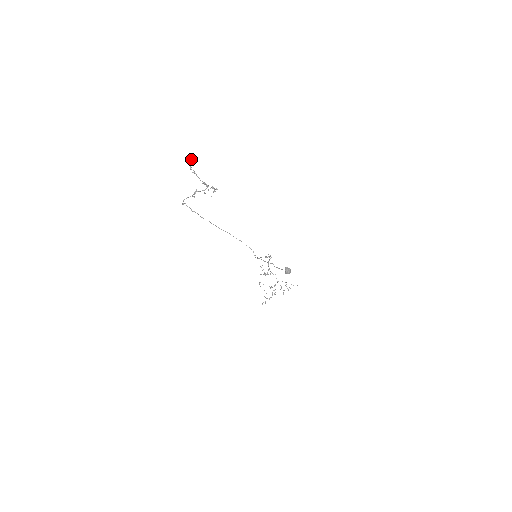
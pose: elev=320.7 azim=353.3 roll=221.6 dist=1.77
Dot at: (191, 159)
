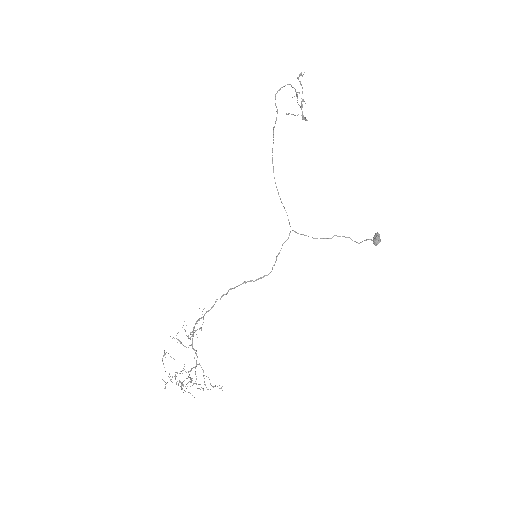
Dot at: occluded
